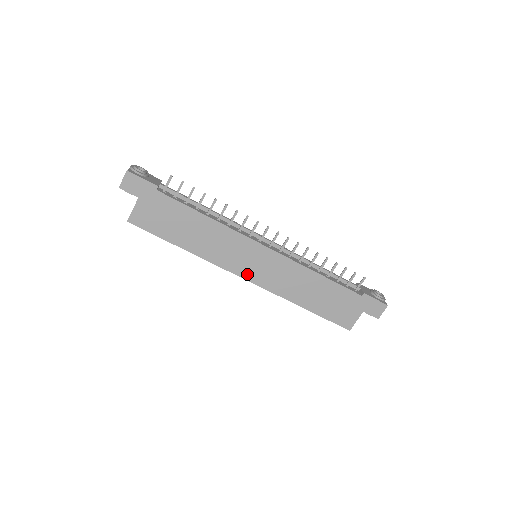
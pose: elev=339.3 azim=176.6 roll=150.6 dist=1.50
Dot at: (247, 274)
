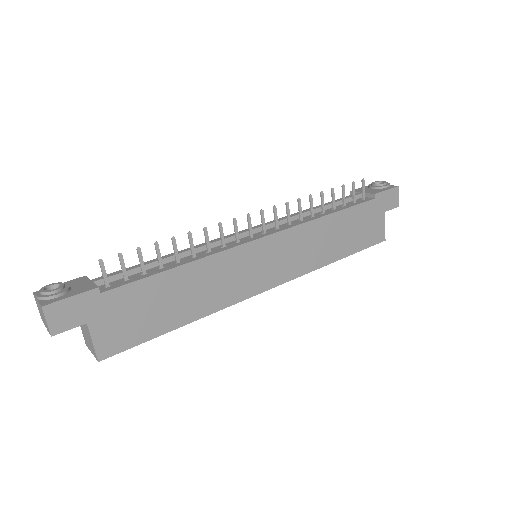
Dot at: (267, 282)
